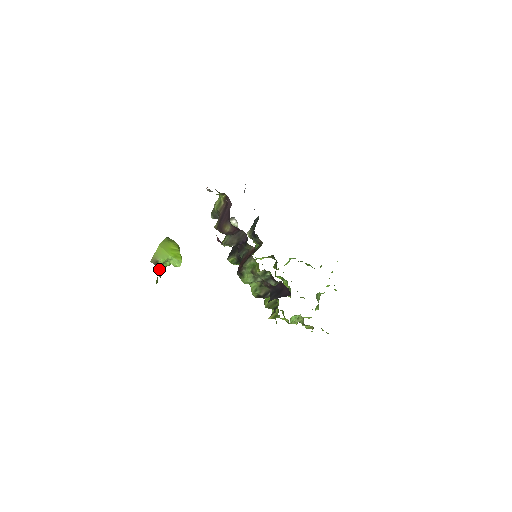
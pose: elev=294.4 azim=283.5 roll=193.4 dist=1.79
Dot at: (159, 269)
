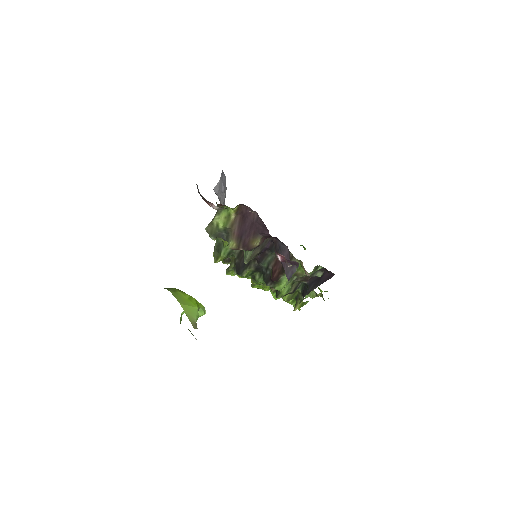
Dot at: occluded
